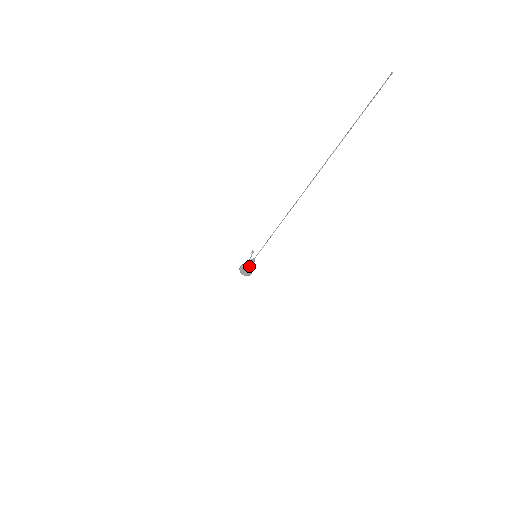
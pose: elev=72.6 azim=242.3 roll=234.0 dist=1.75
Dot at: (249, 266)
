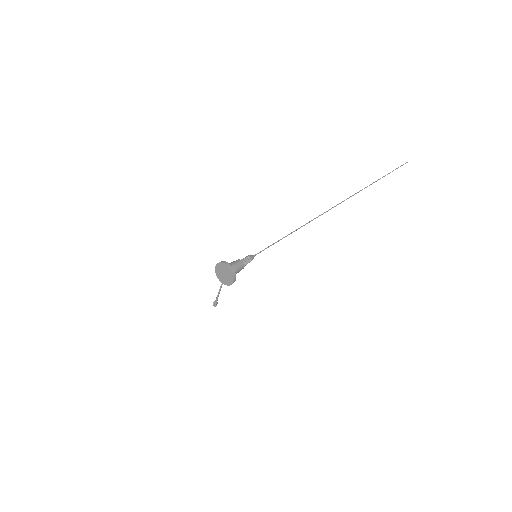
Dot at: (241, 260)
